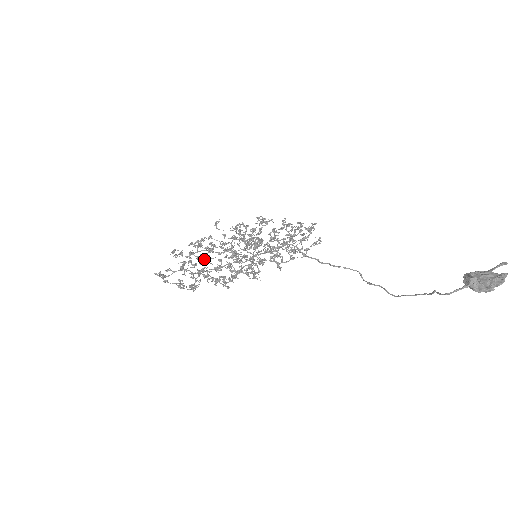
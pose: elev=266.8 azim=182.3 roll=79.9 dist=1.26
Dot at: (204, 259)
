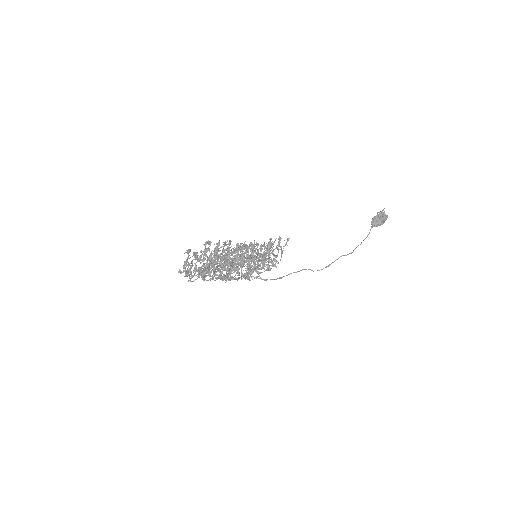
Dot at: (205, 276)
